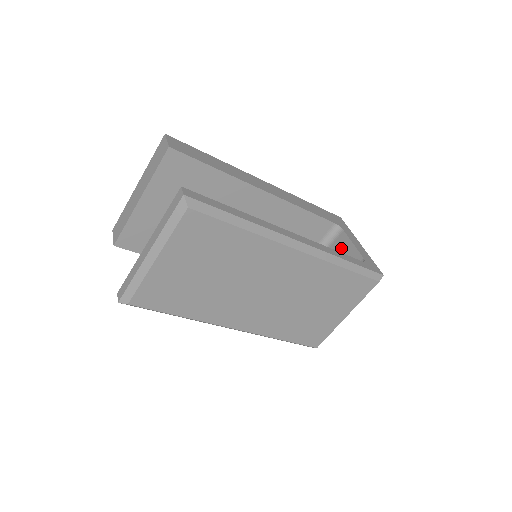
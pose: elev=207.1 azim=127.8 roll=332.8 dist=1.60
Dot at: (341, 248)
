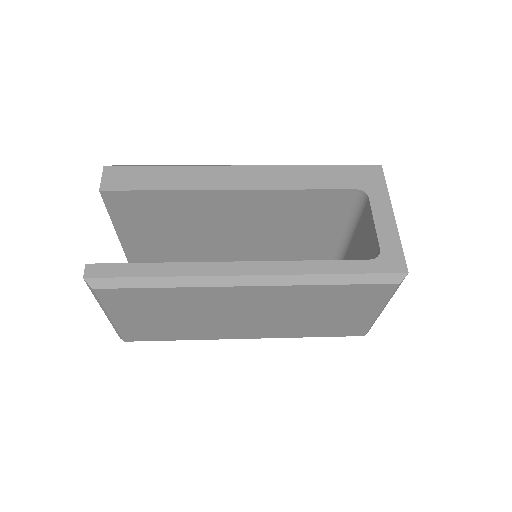
Dot at: (367, 224)
